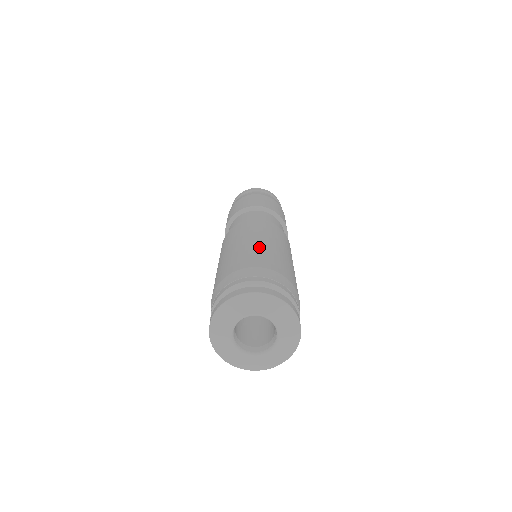
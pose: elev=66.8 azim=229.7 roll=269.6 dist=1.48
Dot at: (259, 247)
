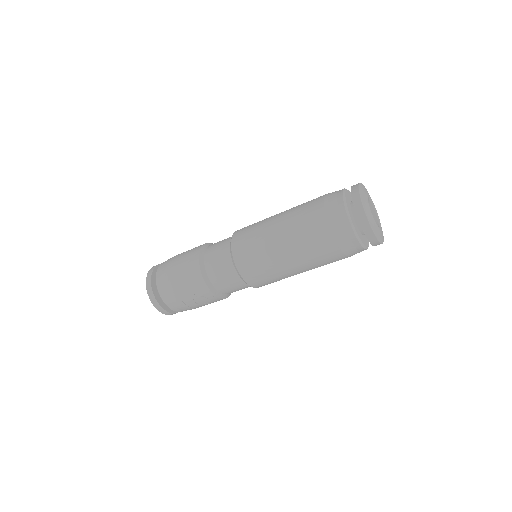
Dot at: occluded
